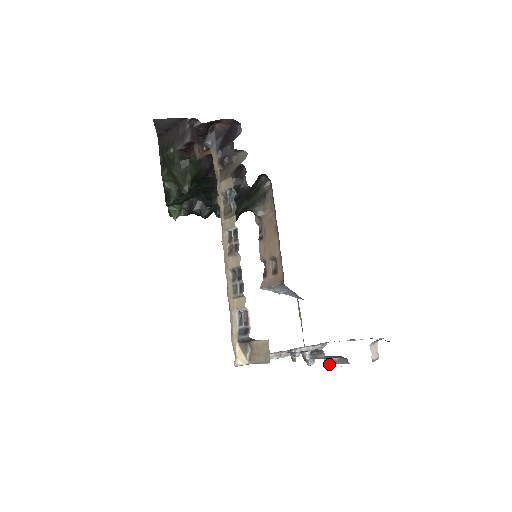
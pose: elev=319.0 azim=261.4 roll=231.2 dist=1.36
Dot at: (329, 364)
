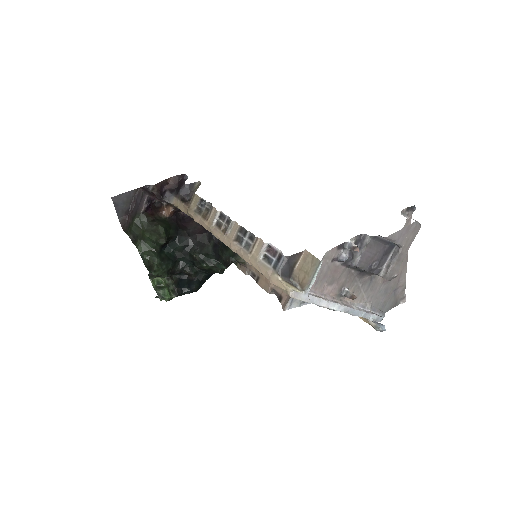
Dot at: (388, 275)
